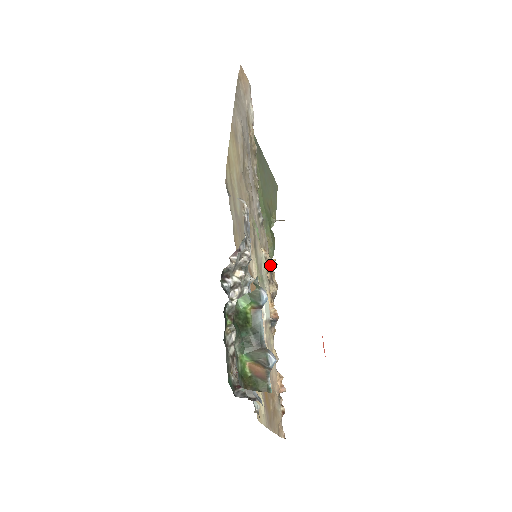
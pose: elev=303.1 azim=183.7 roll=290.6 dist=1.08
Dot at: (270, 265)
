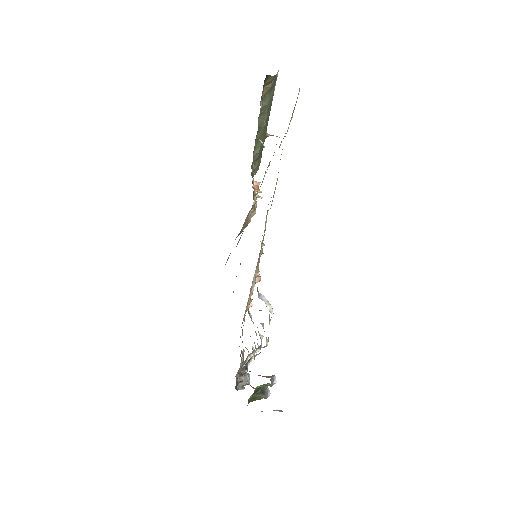
Dot at: (254, 190)
